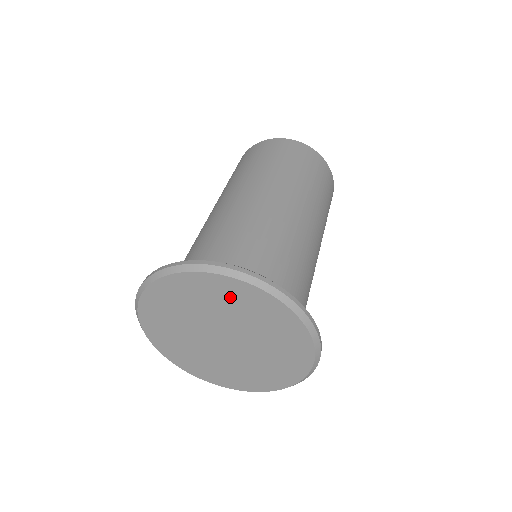
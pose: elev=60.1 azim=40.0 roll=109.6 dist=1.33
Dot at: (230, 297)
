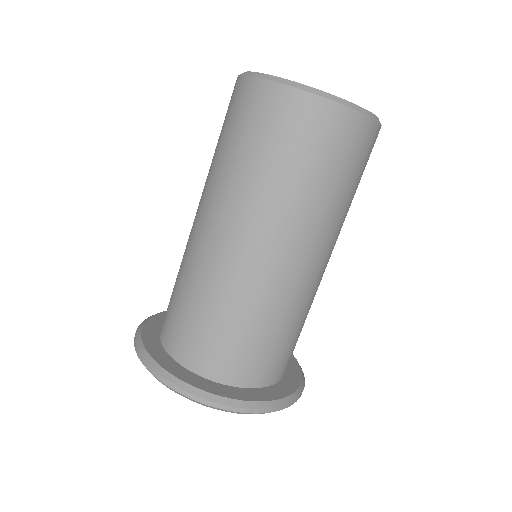
Dot at: occluded
